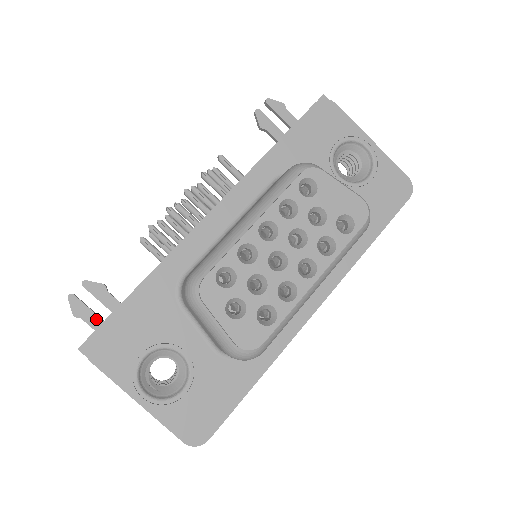
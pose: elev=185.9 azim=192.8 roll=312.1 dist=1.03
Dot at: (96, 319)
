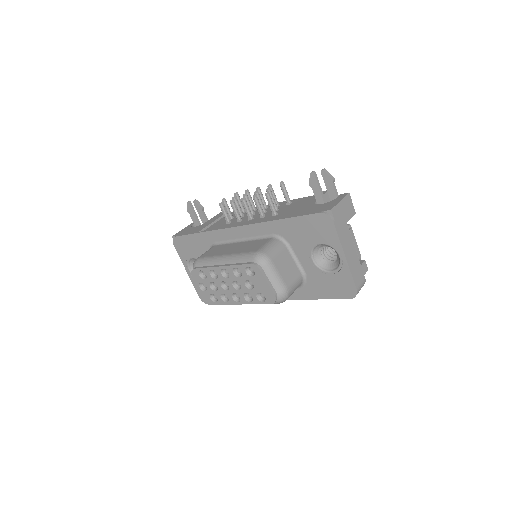
Dot at: (195, 219)
